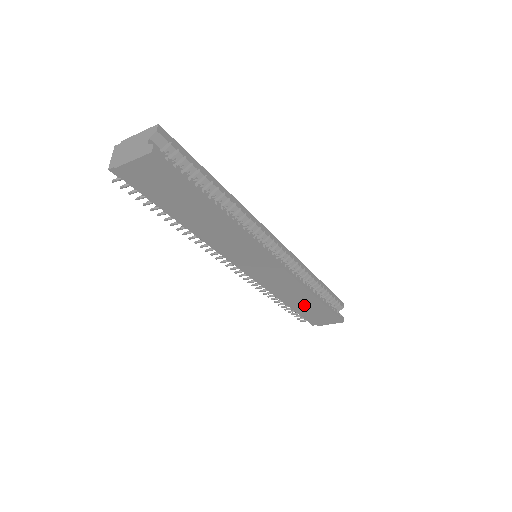
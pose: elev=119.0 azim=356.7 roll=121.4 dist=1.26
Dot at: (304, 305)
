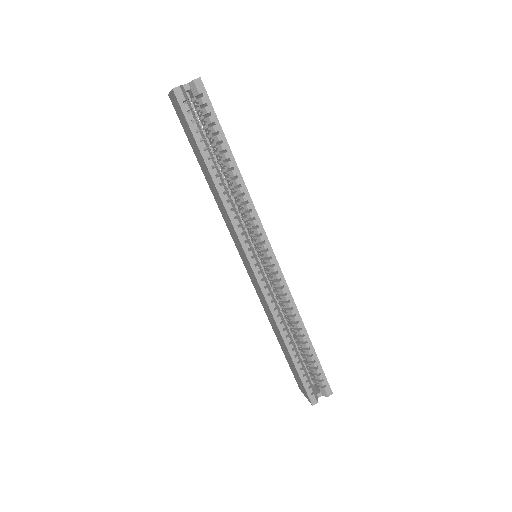
Dot at: (283, 346)
